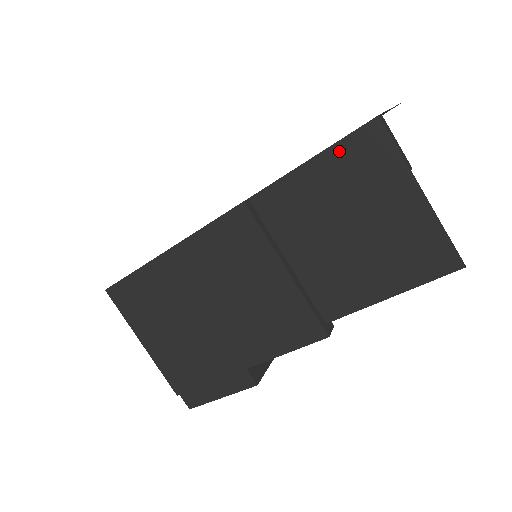
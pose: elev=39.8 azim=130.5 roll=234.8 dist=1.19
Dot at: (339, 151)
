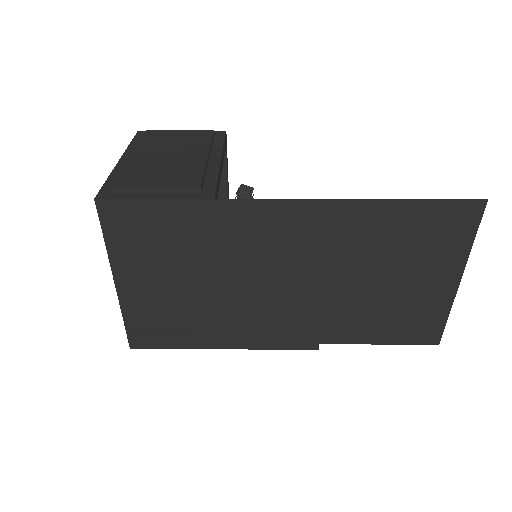
Dot at: occluded
